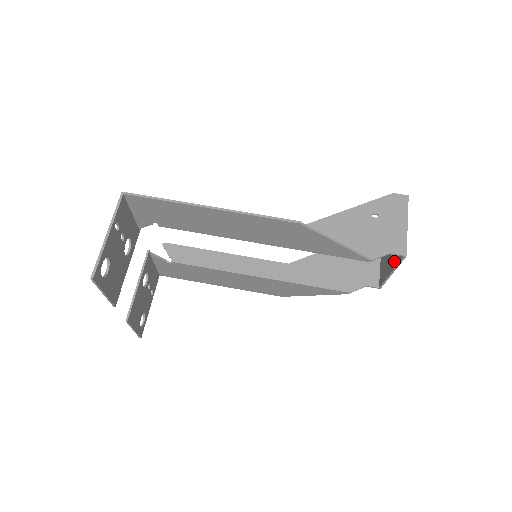
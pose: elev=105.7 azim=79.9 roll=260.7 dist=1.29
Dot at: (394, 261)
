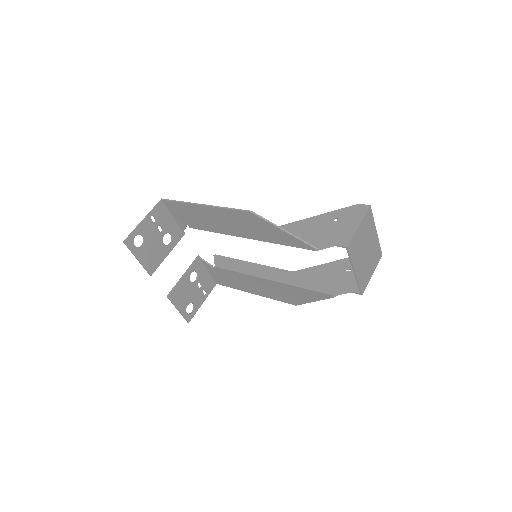
Dot at: (354, 259)
